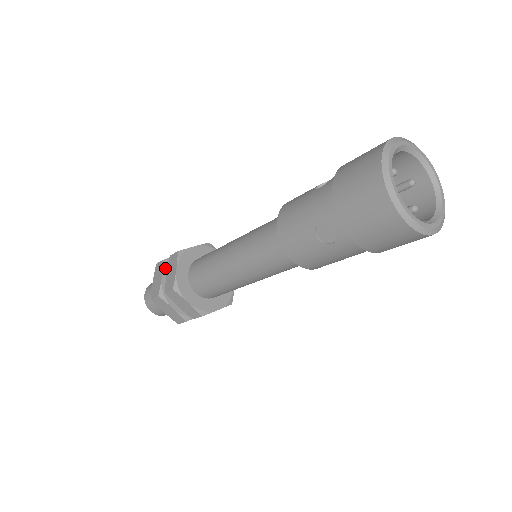
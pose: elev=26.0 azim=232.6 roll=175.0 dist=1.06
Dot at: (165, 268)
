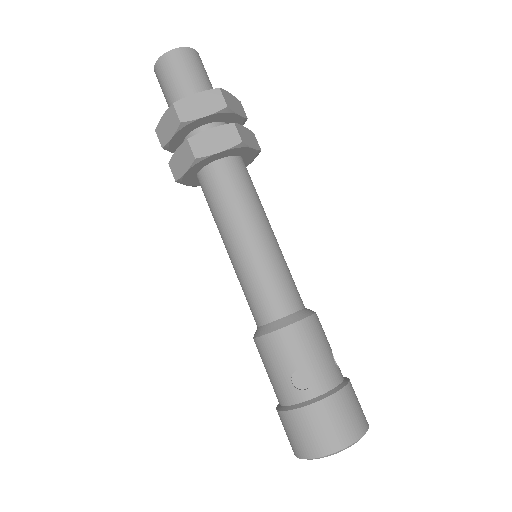
Dot at: (179, 131)
